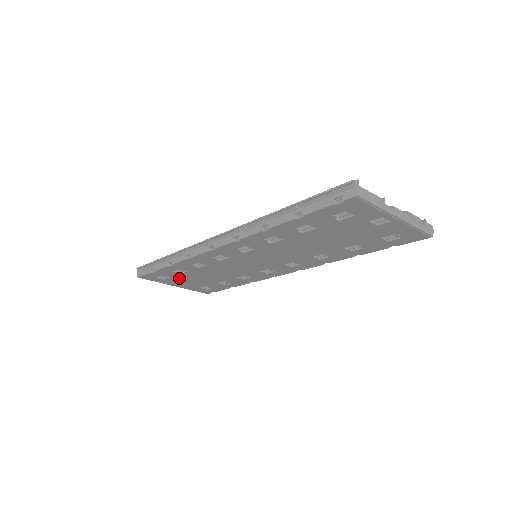
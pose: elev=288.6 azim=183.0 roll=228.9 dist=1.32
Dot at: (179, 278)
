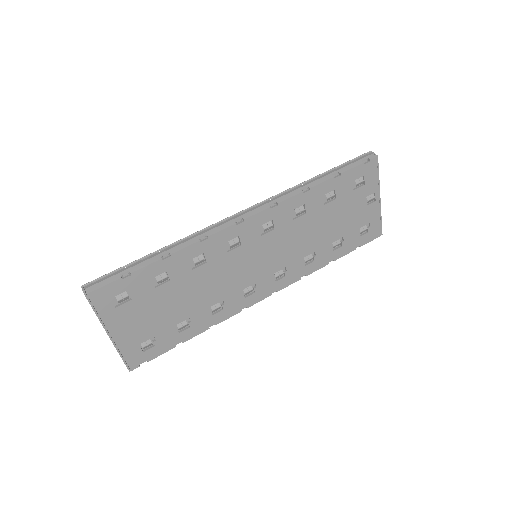
Dot at: (141, 304)
